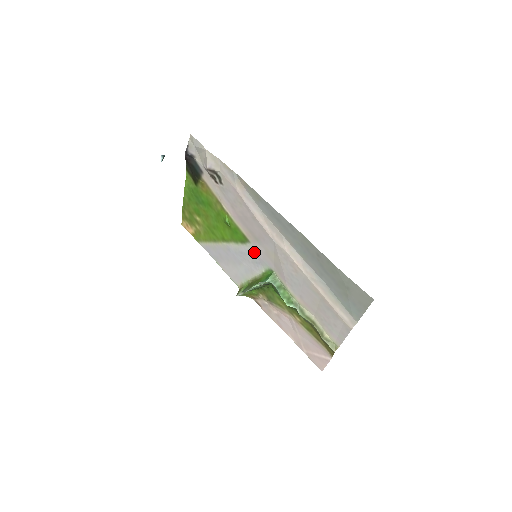
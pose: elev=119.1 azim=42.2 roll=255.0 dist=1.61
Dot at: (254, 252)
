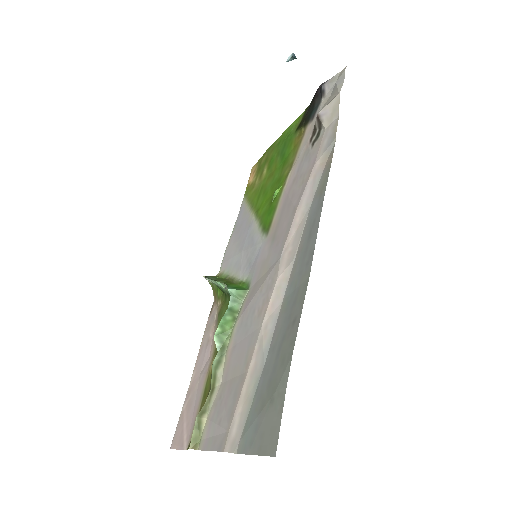
Dot at: (259, 250)
